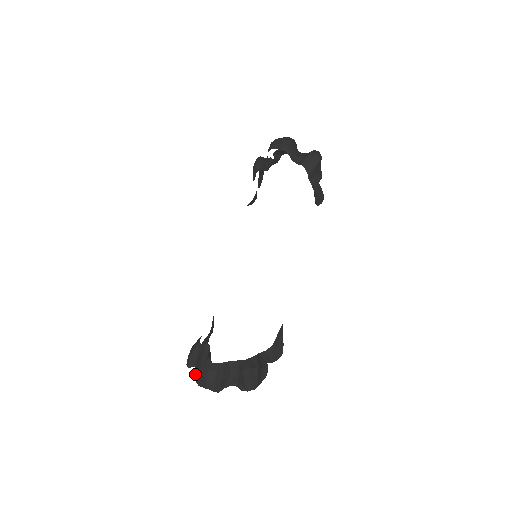
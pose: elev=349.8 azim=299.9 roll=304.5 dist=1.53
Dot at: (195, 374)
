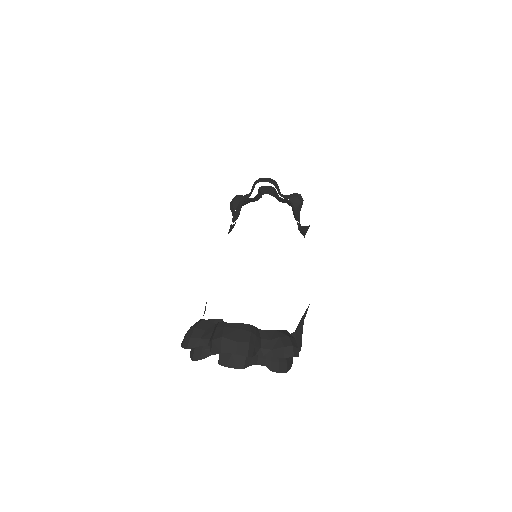
Dot at: (217, 336)
